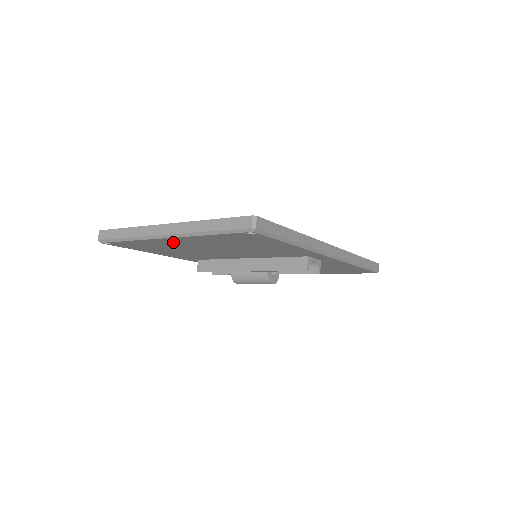
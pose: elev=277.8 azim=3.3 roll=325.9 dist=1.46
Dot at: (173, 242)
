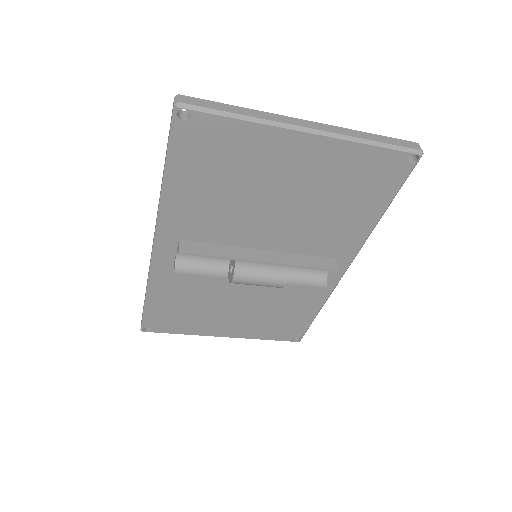
Dot at: (286, 152)
